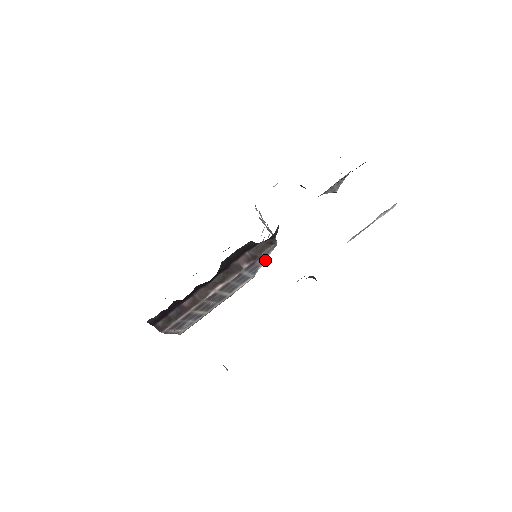
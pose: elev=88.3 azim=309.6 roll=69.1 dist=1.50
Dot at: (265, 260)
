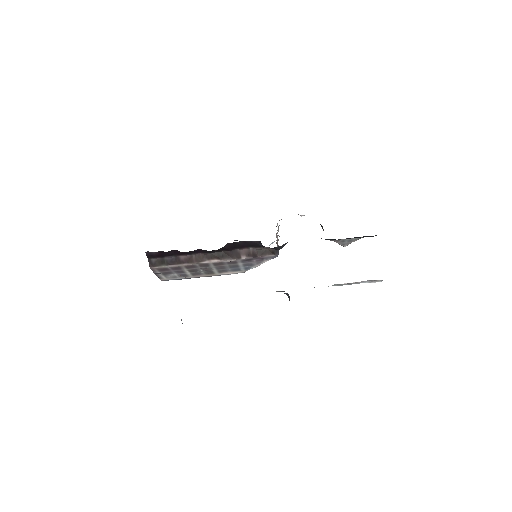
Dot at: occluded
